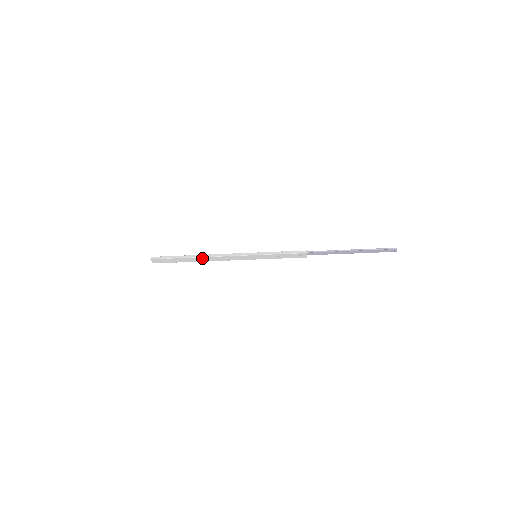
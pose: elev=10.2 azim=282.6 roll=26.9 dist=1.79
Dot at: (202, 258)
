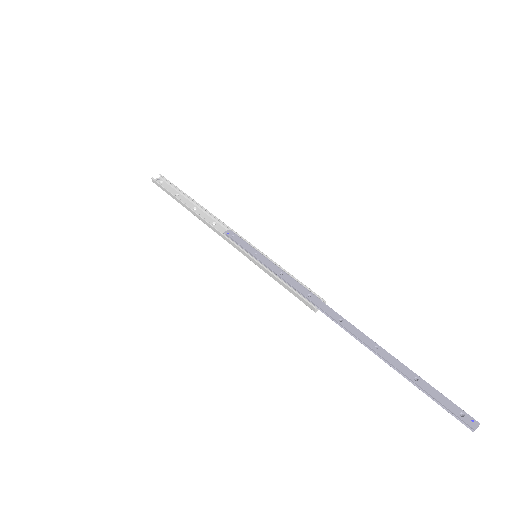
Dot at: (198, 215)
